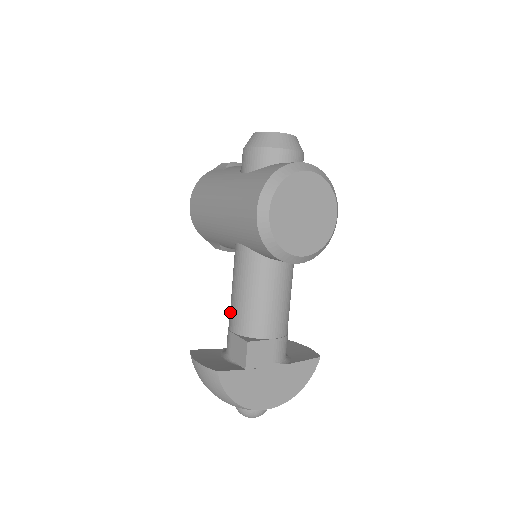
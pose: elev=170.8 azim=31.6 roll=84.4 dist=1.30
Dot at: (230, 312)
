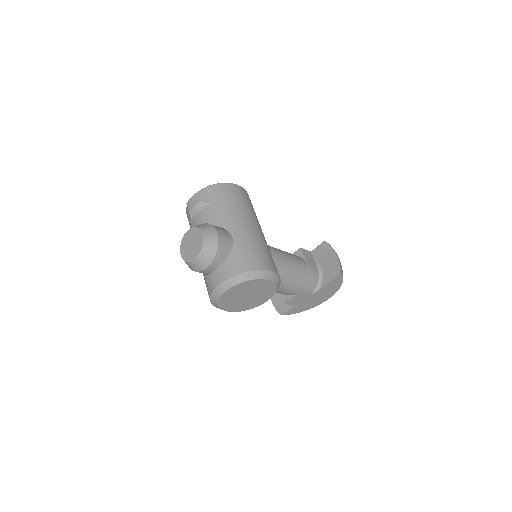
Dot at: occluded
